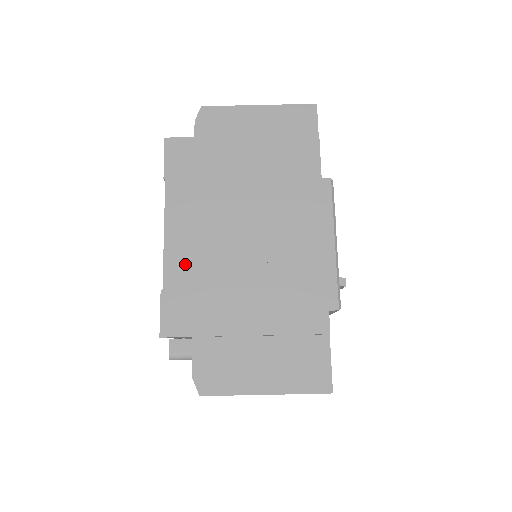
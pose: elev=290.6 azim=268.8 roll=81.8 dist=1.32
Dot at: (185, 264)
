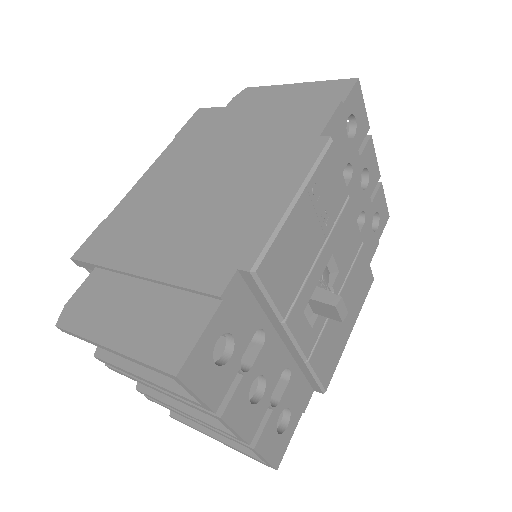
Dot at: (138, 201)
